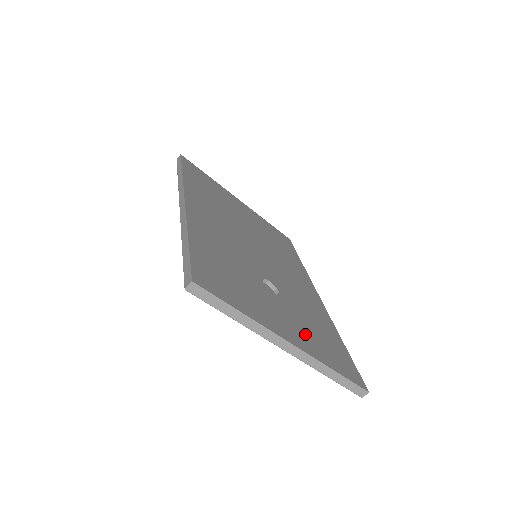
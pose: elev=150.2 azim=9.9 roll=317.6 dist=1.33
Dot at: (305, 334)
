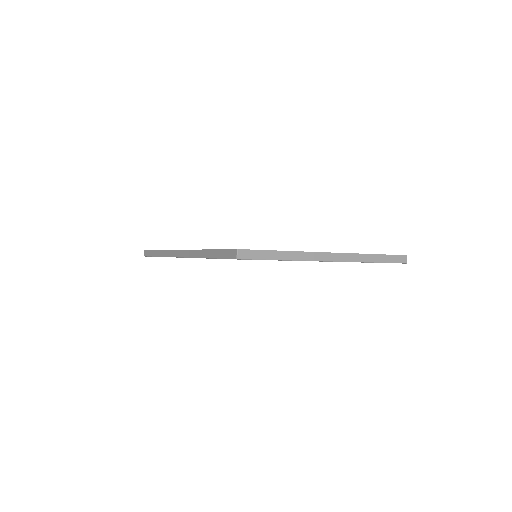
Dot at: occluded
